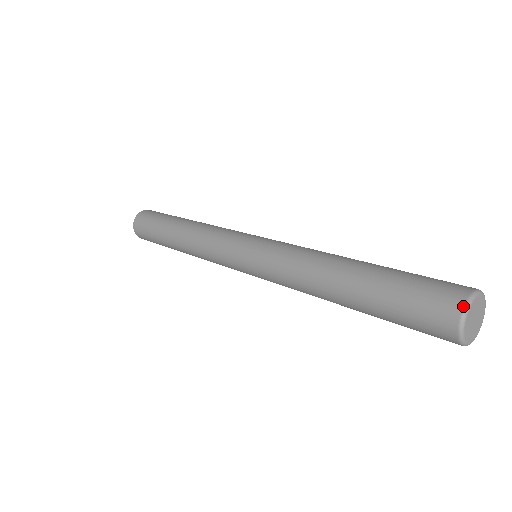
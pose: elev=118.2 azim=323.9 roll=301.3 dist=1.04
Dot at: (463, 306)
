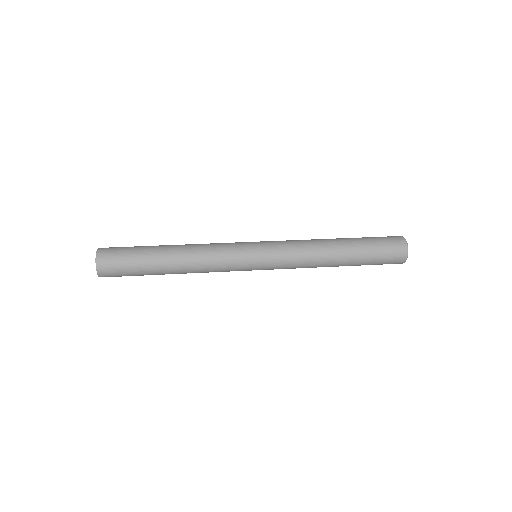
Dot at: (406, 244)
